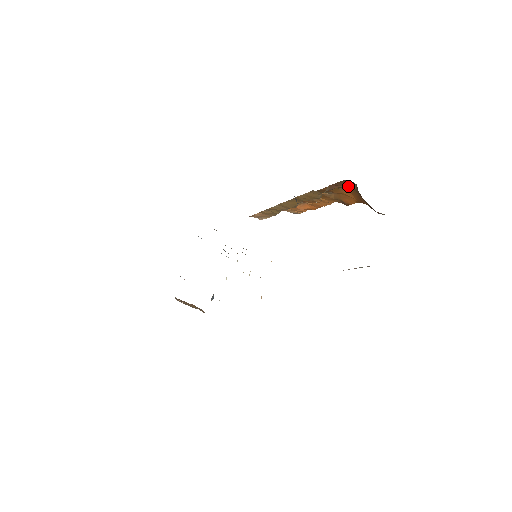
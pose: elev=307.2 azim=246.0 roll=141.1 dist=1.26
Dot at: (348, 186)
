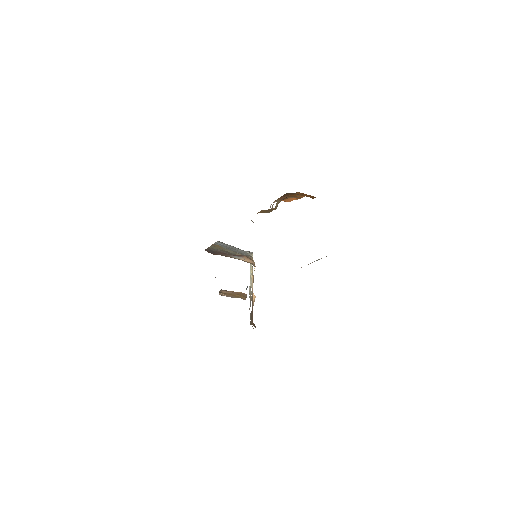
Dot at: occluded
